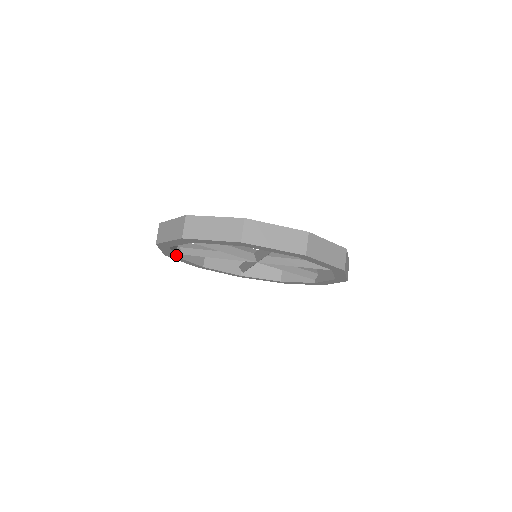
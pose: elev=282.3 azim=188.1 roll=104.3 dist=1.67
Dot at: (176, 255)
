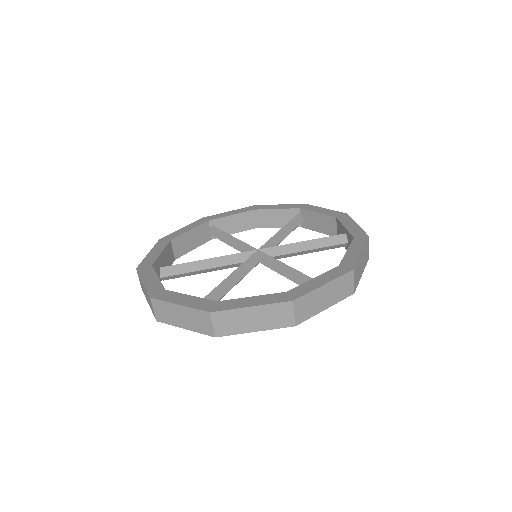
Dot at: occluded
